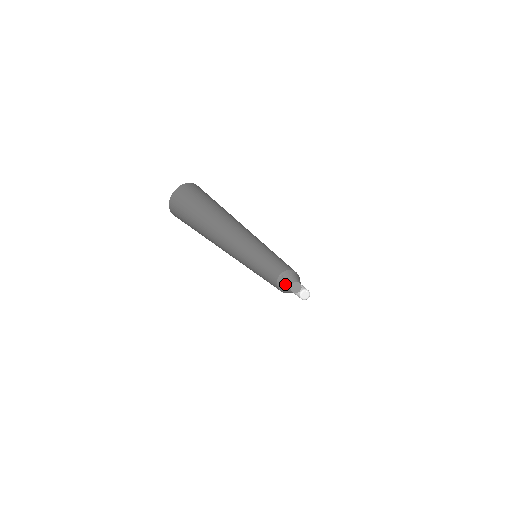
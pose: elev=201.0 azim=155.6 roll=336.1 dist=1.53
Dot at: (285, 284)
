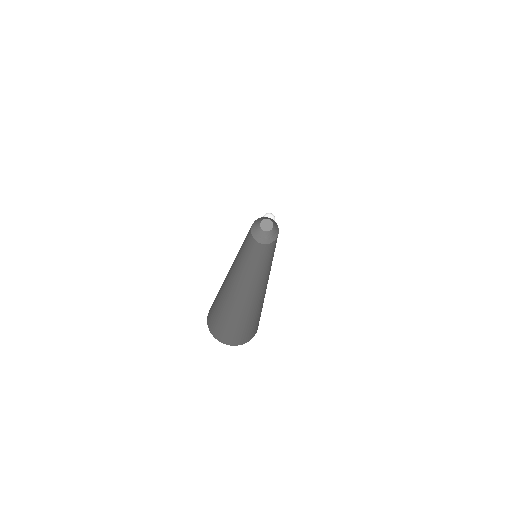
Dot at: (257, 224)
